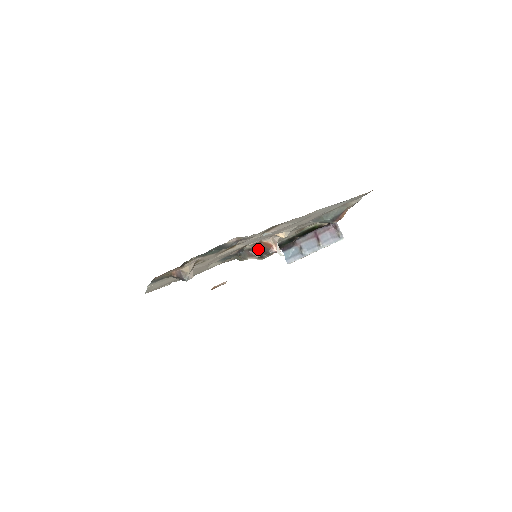
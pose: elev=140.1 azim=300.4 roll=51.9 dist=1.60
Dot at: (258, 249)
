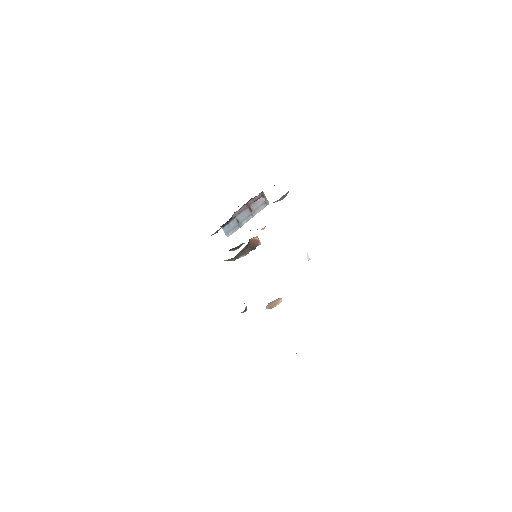
Dot at: (248, 247)
